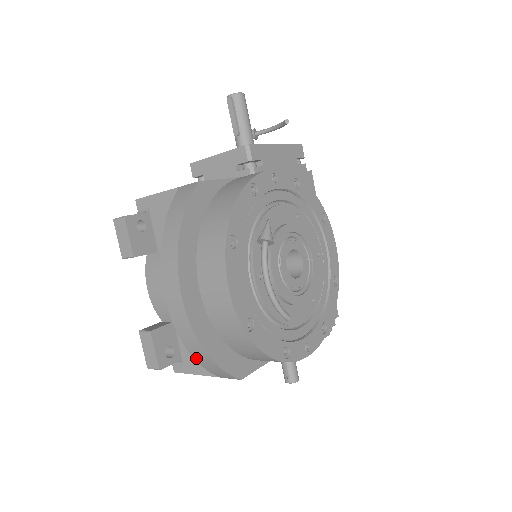
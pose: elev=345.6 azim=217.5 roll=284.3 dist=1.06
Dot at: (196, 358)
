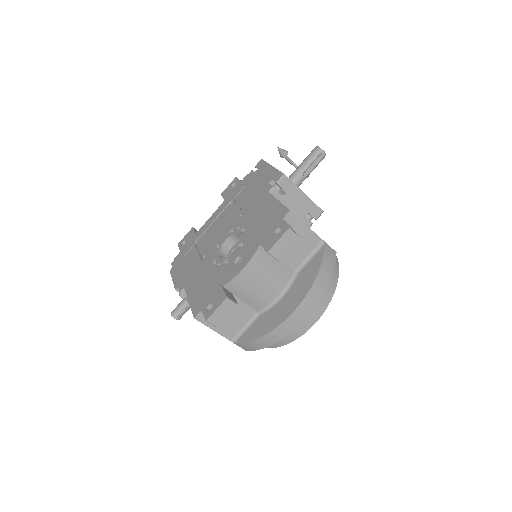
Dot at: (258, 340)
